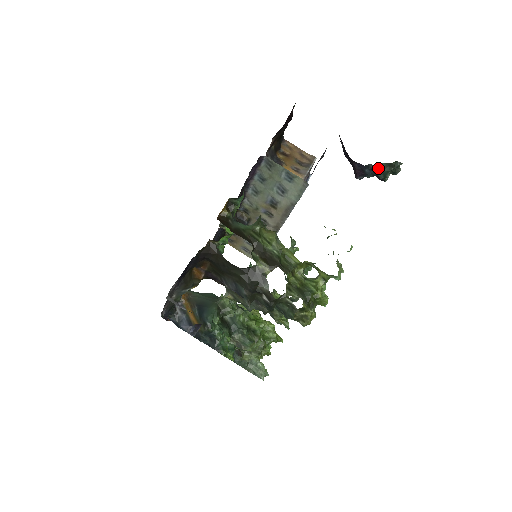
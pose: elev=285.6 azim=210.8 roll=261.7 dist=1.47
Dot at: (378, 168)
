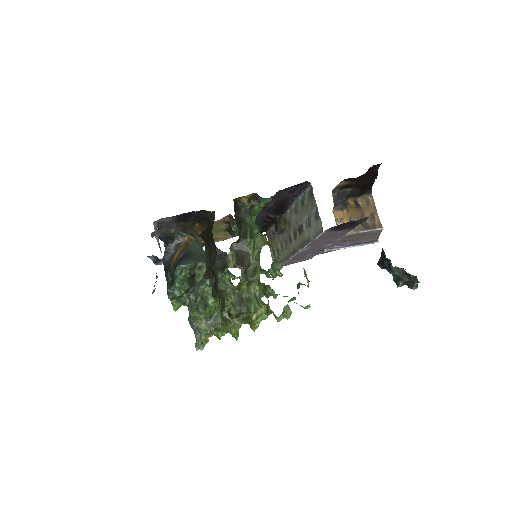
Dot at: (394, 268)
